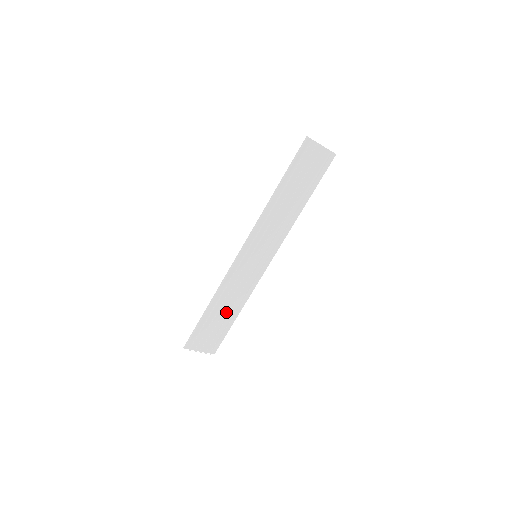
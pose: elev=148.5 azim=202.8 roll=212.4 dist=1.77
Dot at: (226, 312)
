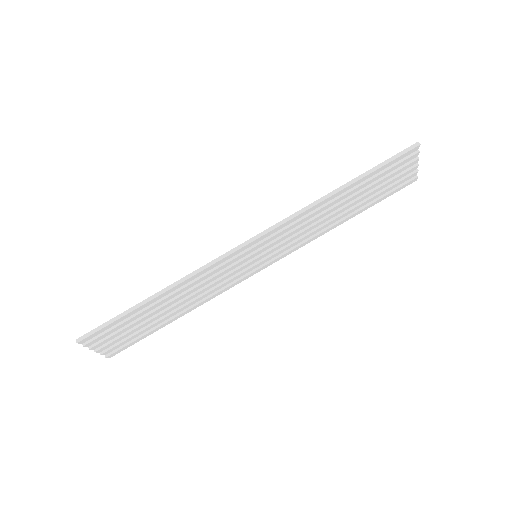
Dot at: (168, 311)
